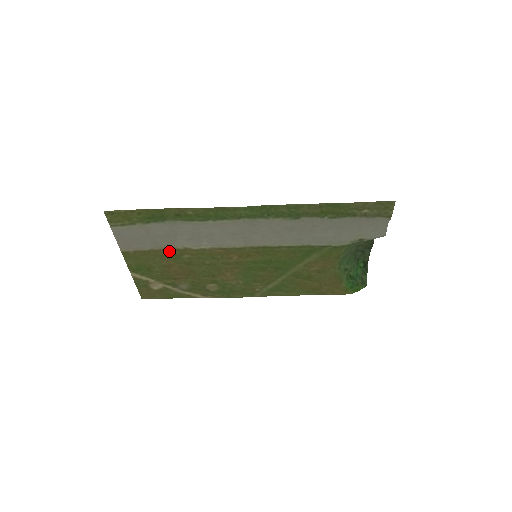
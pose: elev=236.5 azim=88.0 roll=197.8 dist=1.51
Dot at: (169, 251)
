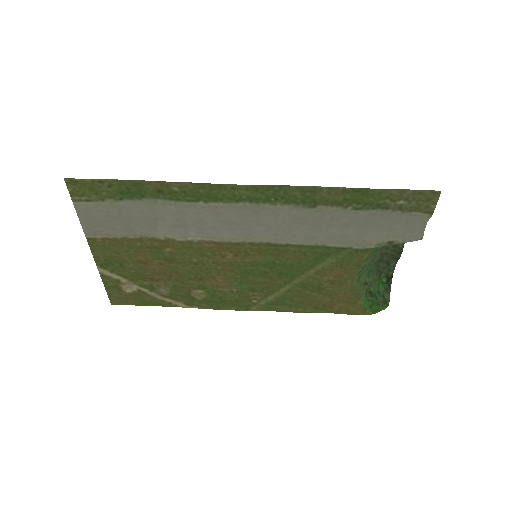
Dot at: (147, 241)
